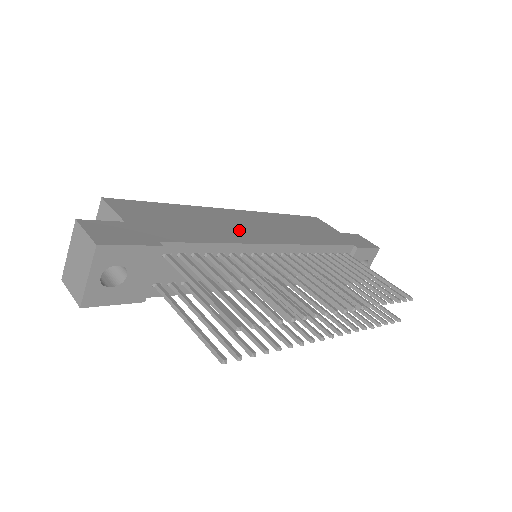
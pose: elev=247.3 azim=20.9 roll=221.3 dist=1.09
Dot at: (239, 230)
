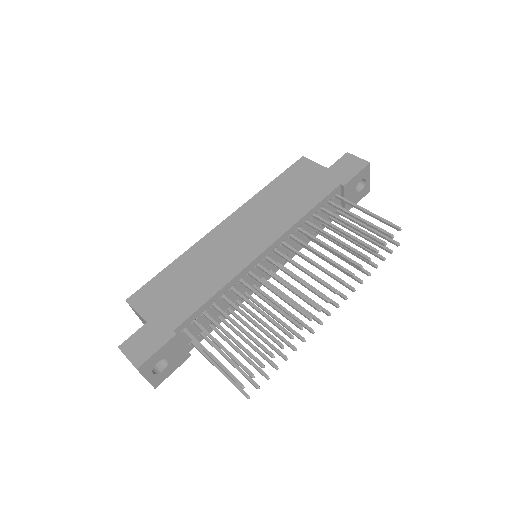
Dot at: (229, 257)
